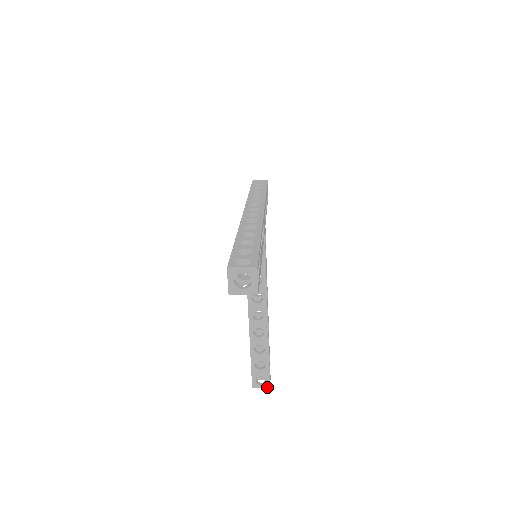
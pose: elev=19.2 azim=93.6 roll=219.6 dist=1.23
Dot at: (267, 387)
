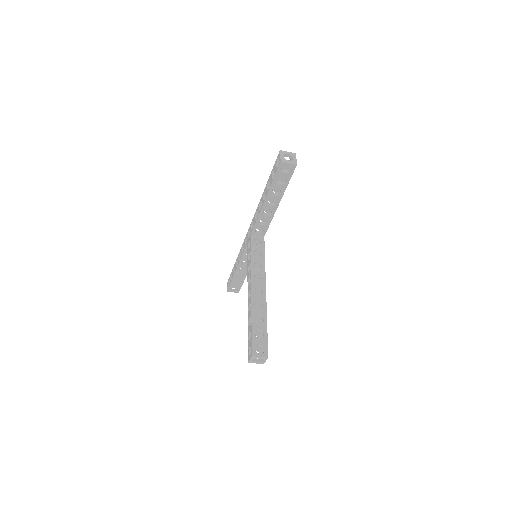
Dot at: (265, 356)
